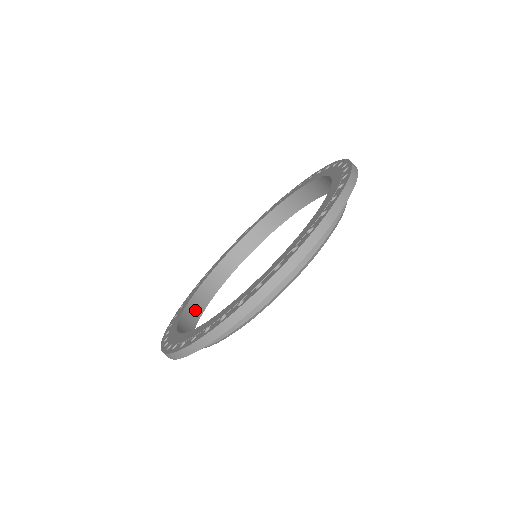
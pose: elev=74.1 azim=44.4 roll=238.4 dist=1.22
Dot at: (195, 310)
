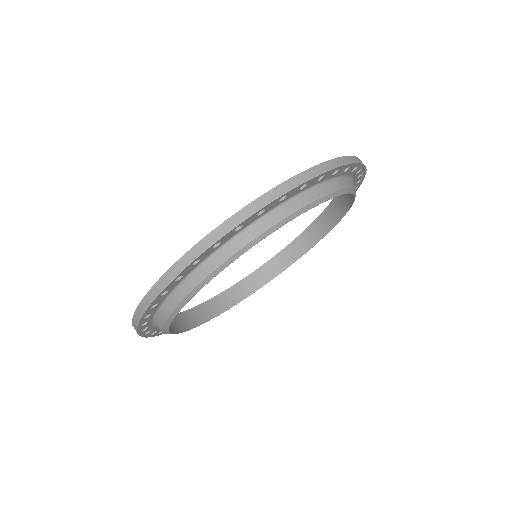
Dot at: (218, 306)
